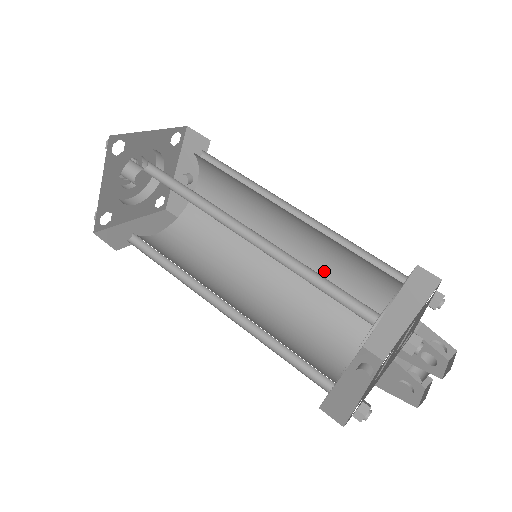
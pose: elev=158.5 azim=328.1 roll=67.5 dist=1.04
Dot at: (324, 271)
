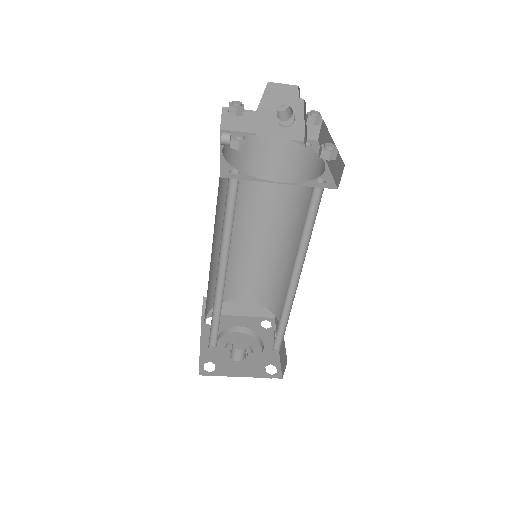
Dot at: occluded
